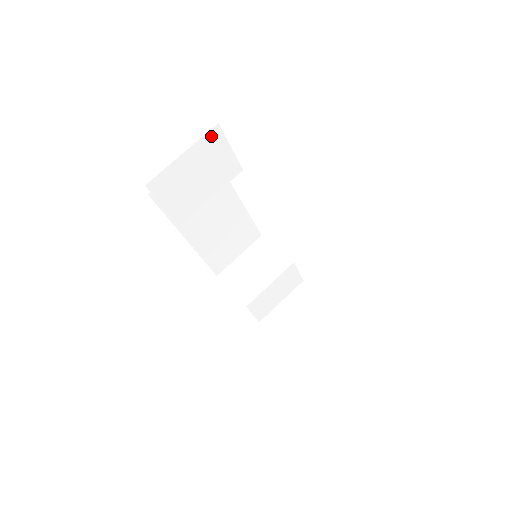
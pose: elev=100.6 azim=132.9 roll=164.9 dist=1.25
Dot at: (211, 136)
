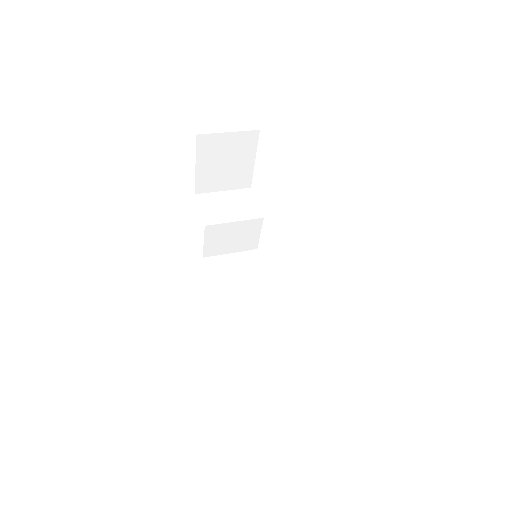
Dot at: (245, 192)
